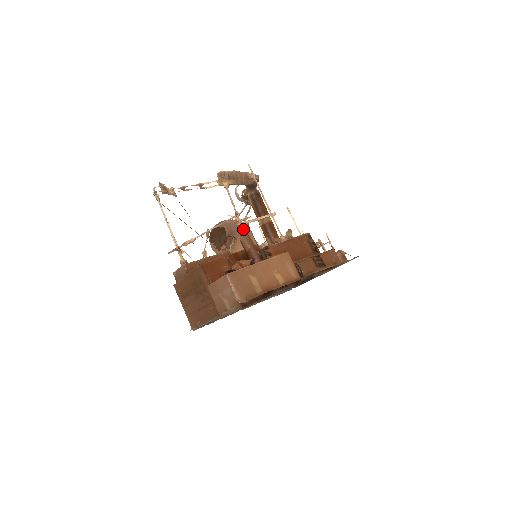
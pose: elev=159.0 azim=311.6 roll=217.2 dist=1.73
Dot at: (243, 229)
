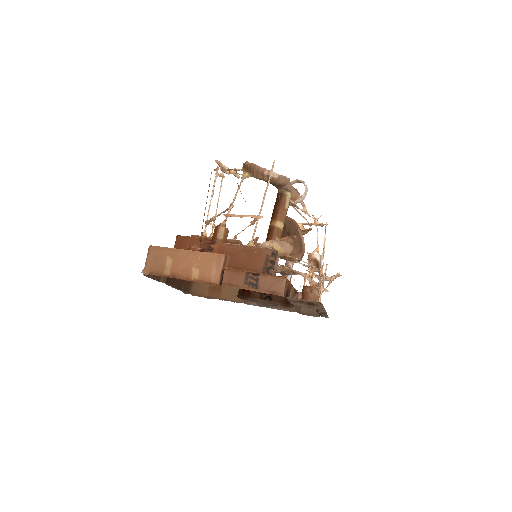
Dot at: (224, 220)
